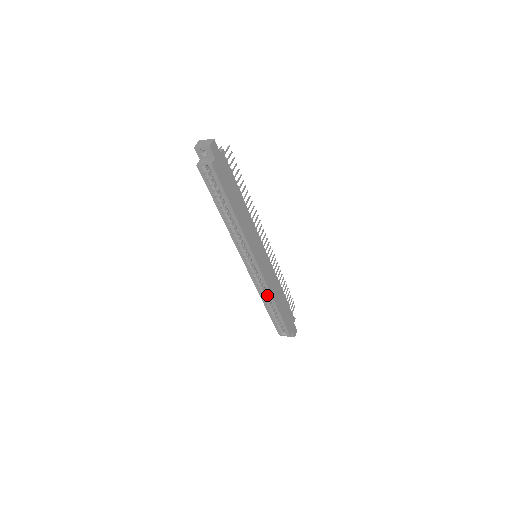
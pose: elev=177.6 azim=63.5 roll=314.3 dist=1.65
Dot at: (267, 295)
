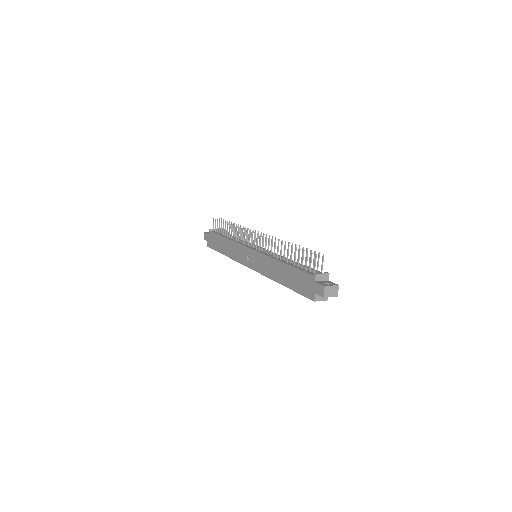
Dot at: occluded
